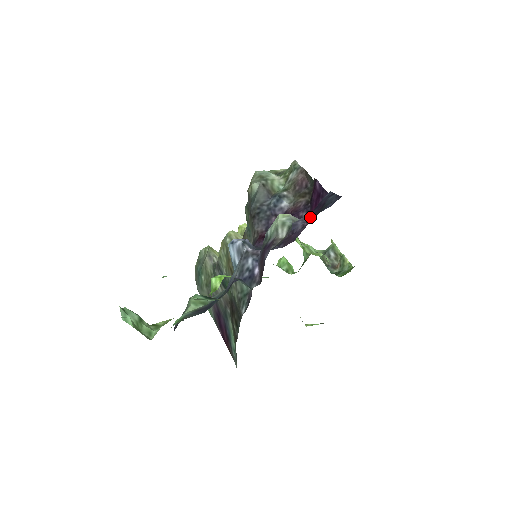
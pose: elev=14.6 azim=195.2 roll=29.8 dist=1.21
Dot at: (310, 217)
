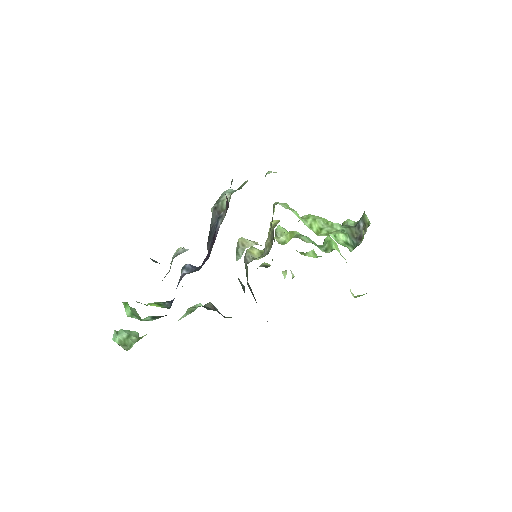
Dot at: occluded
